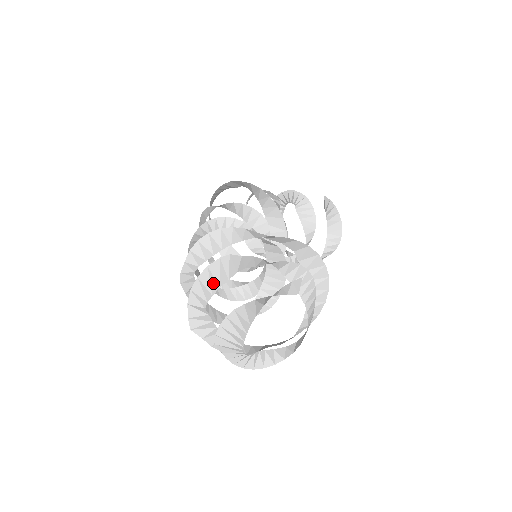
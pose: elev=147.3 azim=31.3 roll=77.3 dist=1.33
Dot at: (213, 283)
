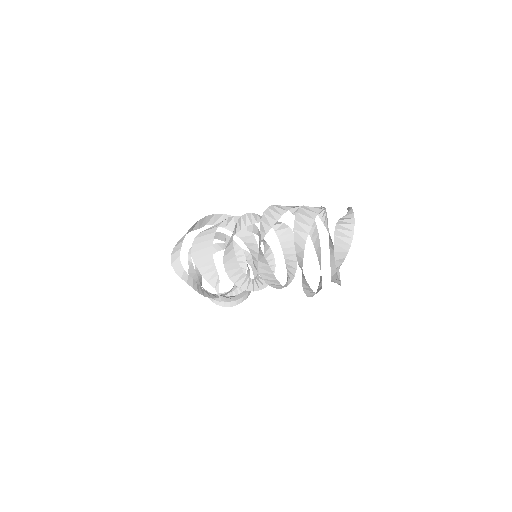
Dot at: (308, 219)
